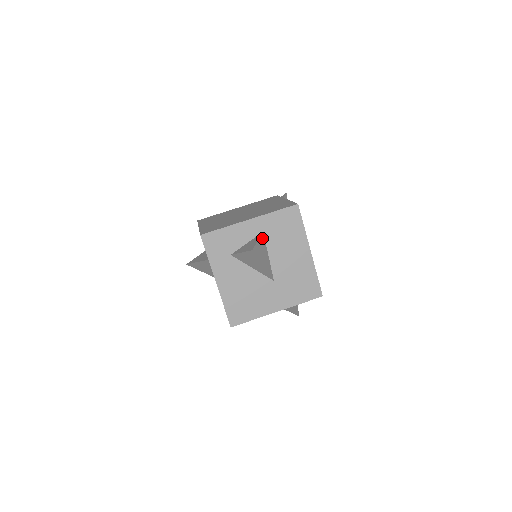
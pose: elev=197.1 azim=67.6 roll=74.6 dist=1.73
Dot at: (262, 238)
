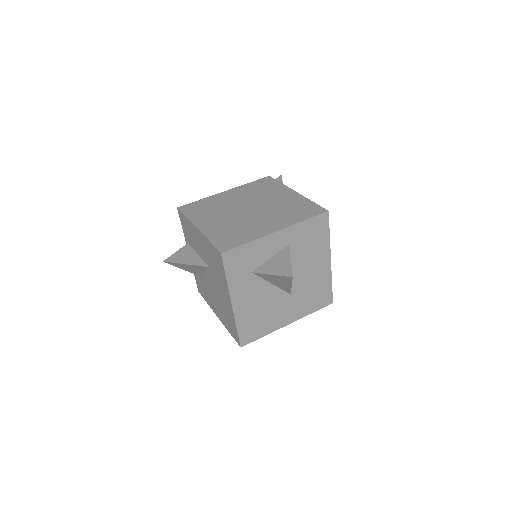
Dot at: occluded
